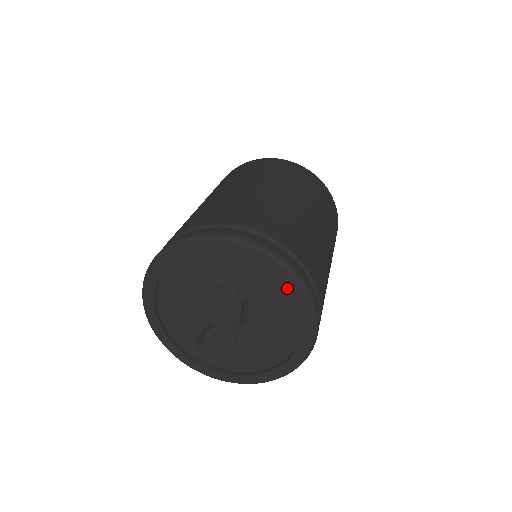
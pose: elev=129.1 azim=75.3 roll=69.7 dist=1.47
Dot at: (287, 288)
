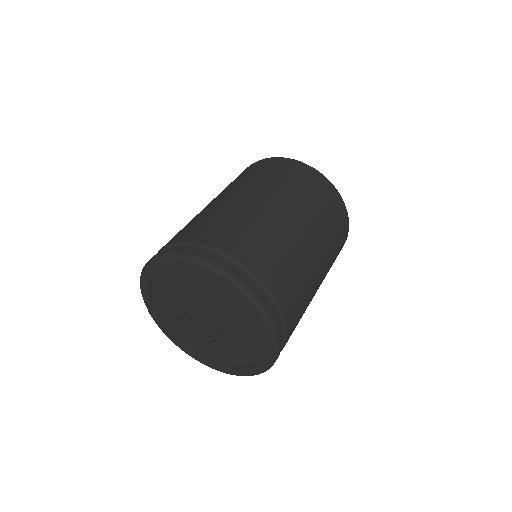
Dot at: occluded
